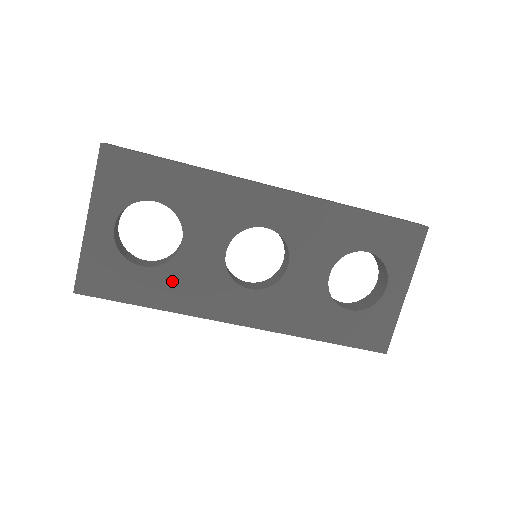
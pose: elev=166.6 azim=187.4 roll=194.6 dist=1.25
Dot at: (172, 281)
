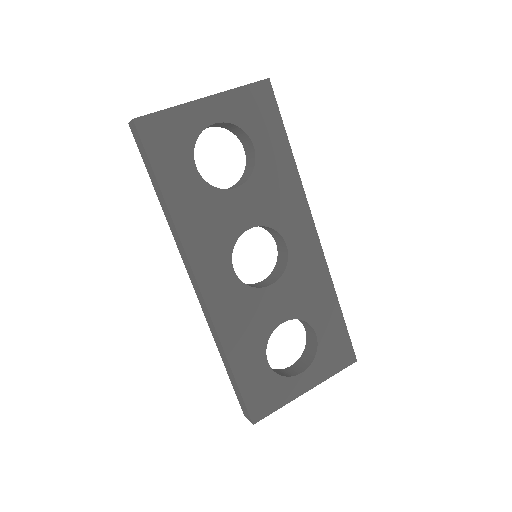
Dot at: (200, 201)
